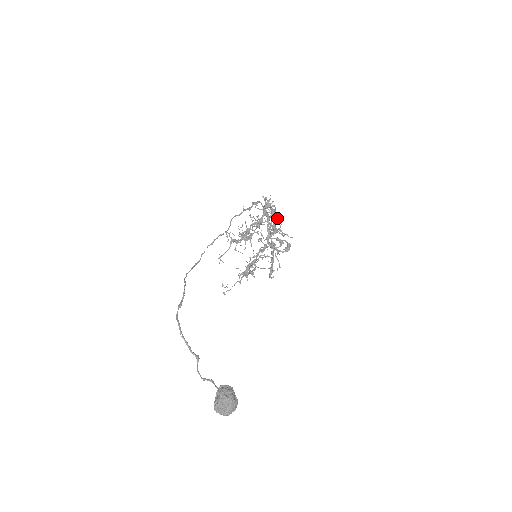
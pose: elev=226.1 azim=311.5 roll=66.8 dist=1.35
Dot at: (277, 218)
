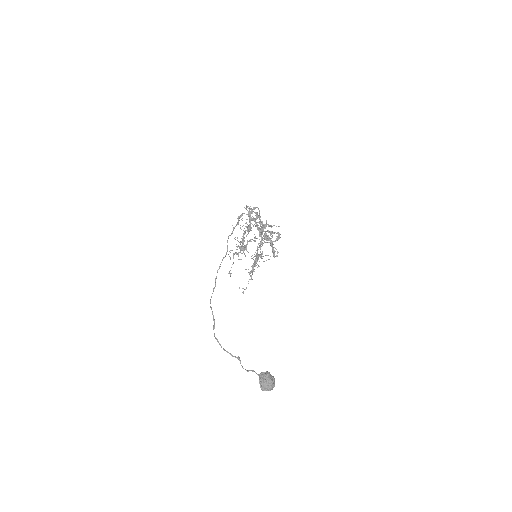
Dot at: (261, 222)
